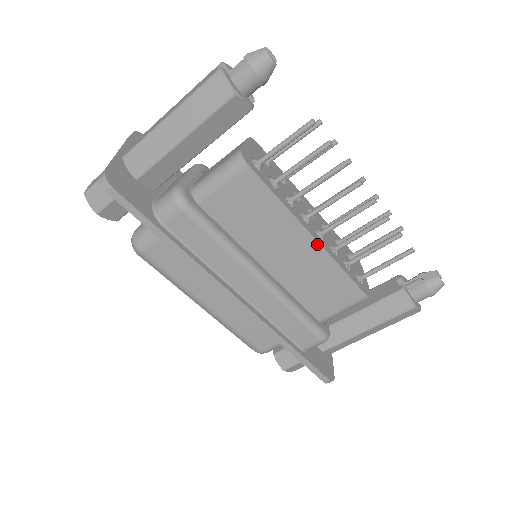
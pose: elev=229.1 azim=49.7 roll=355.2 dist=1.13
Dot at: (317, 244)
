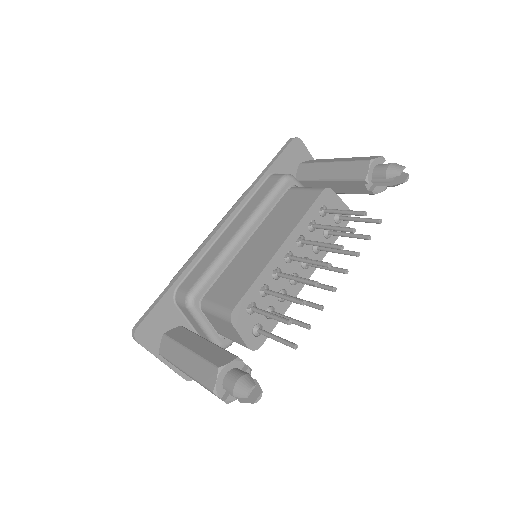
Dot at: (310, 275)
